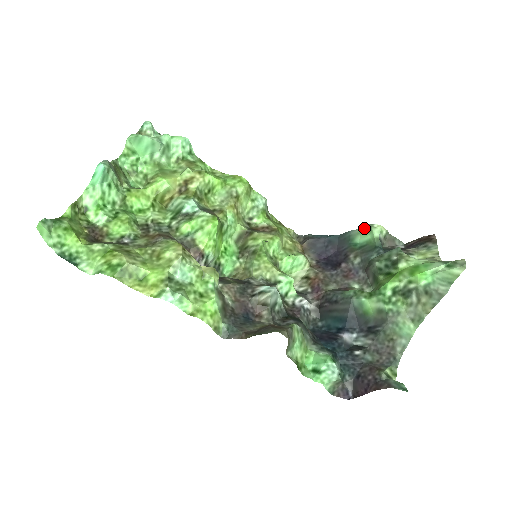
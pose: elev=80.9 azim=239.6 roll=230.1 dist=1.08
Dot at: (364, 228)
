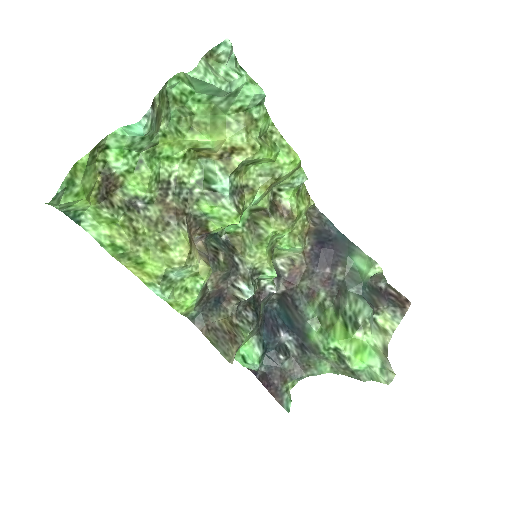
Dot at: (368, 257)
